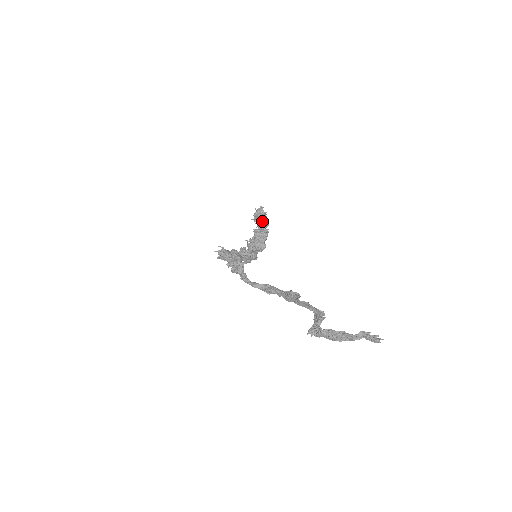
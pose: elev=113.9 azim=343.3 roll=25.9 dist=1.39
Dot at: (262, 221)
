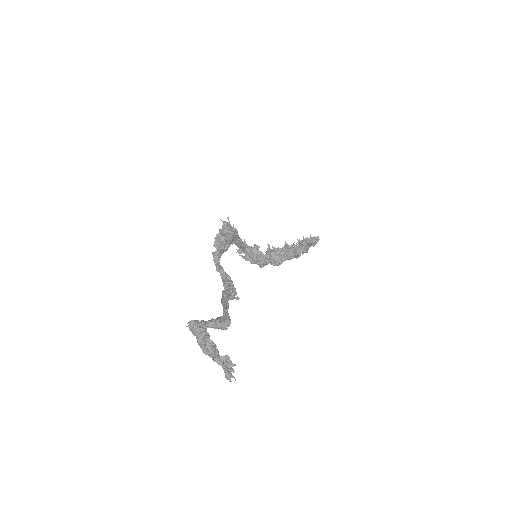
Dot at: (302, 244)
